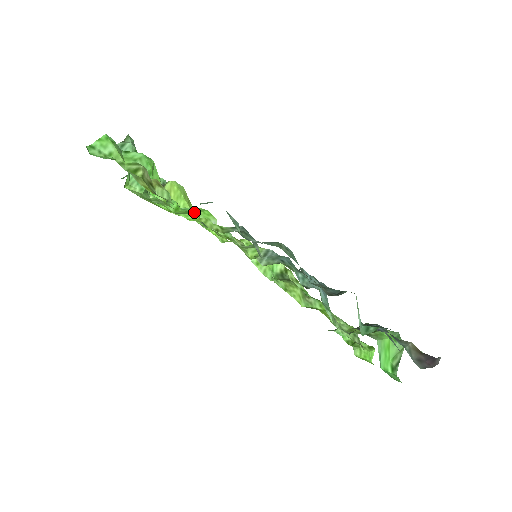
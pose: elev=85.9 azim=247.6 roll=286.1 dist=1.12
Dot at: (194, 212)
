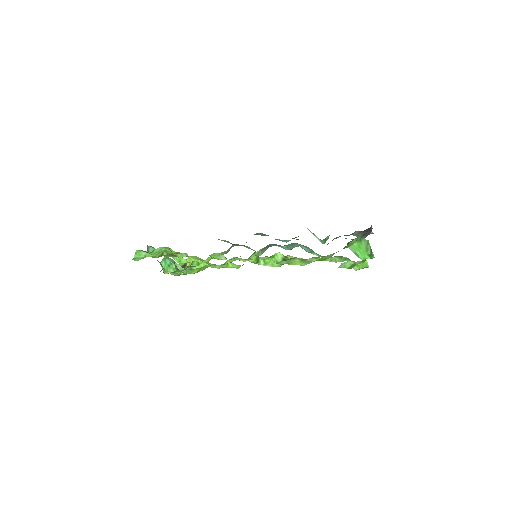
Dot at: occluded
